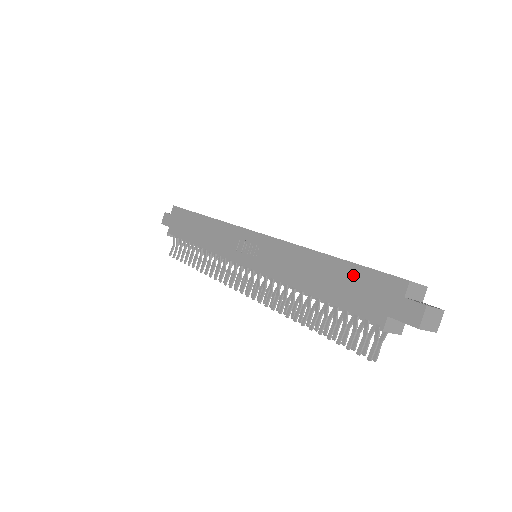
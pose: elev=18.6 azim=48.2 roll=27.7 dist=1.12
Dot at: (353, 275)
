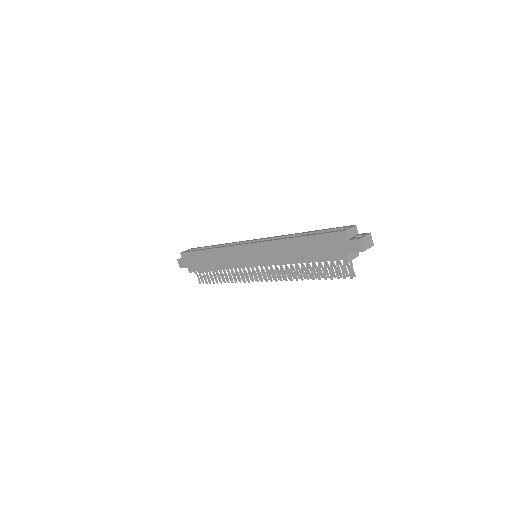
Dot at: (316, 242)
